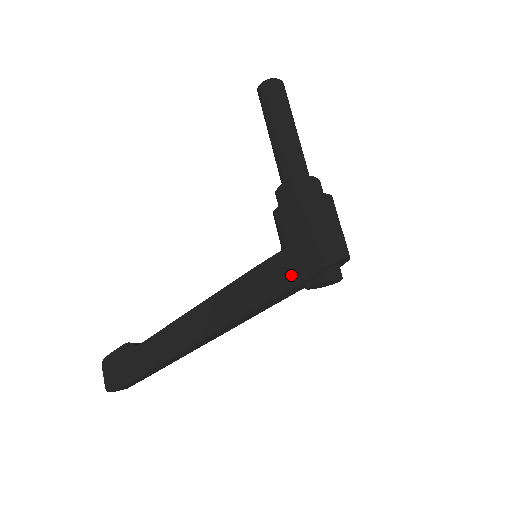
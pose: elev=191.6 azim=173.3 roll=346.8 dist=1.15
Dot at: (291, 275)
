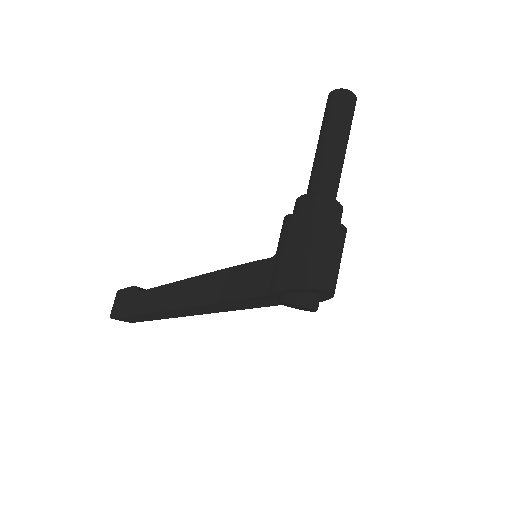
Dot at: (264, 284)
